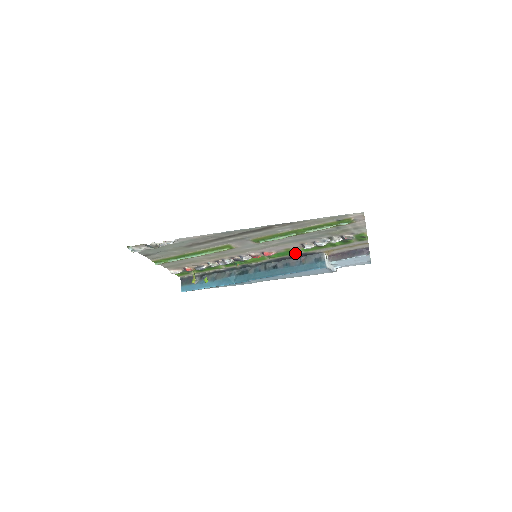
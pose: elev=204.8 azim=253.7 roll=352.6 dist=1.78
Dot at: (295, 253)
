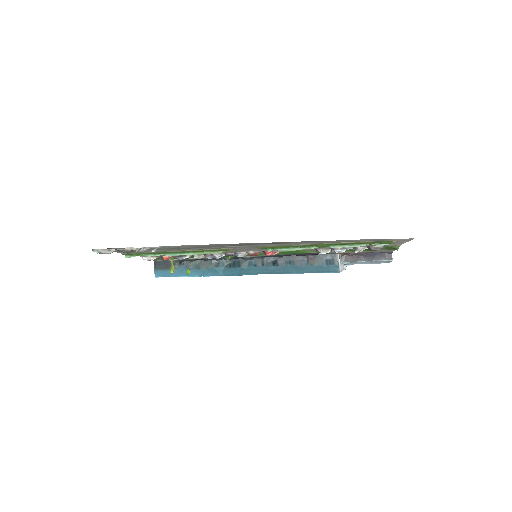
Dot at: (303, 253)
